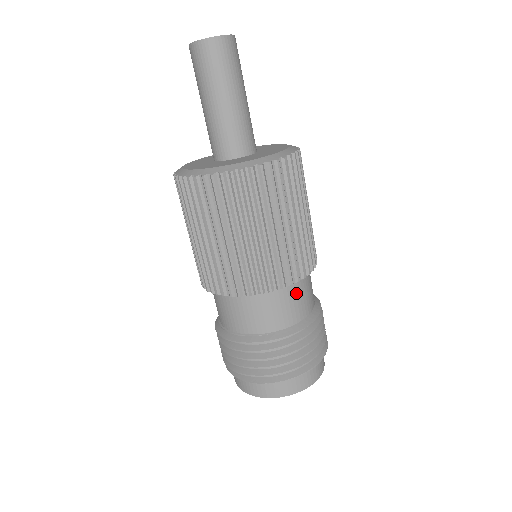
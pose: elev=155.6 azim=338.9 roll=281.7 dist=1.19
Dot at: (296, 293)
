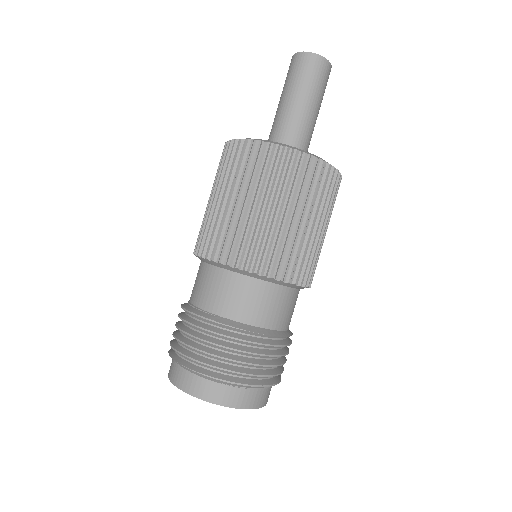
Dot at: (259, 292)
